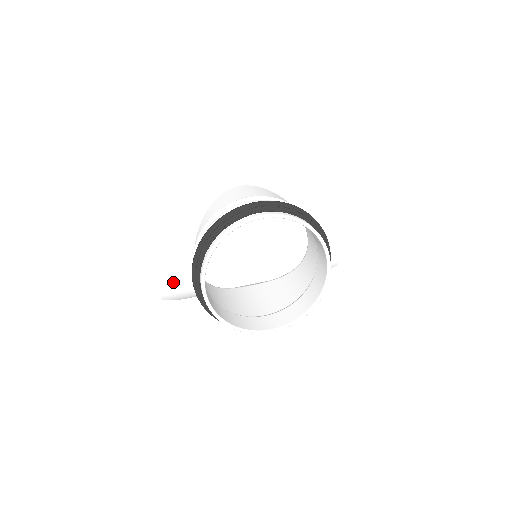
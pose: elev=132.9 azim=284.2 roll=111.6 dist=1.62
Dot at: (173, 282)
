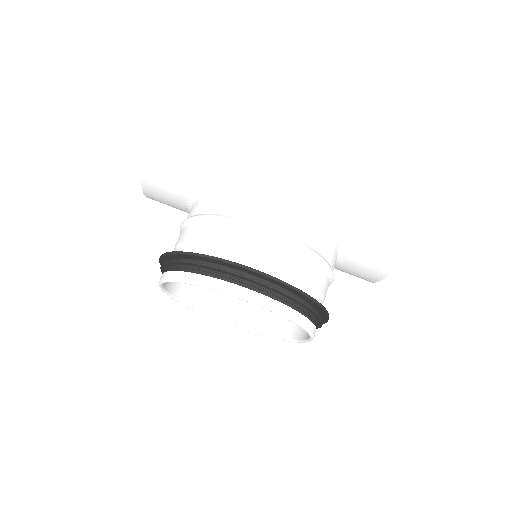
Dot at: occluded
